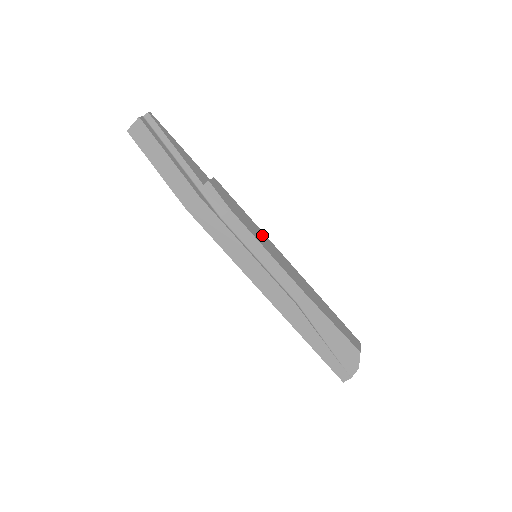
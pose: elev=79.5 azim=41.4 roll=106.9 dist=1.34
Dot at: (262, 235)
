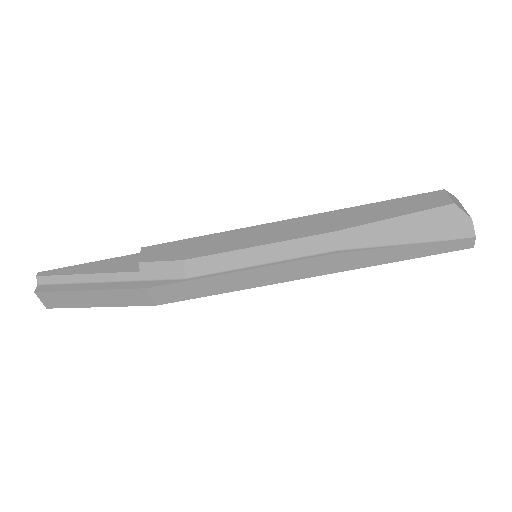
Dot at: (236, 235)
